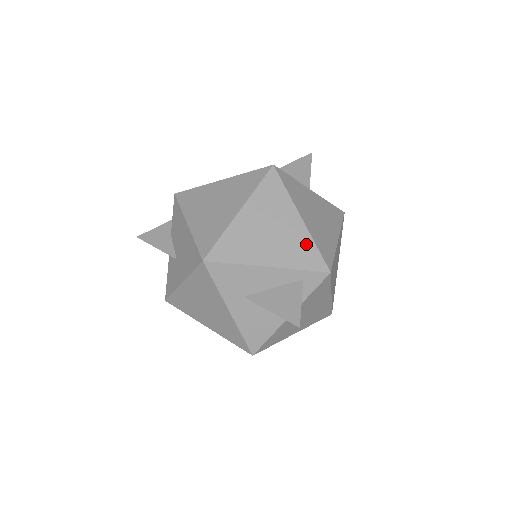
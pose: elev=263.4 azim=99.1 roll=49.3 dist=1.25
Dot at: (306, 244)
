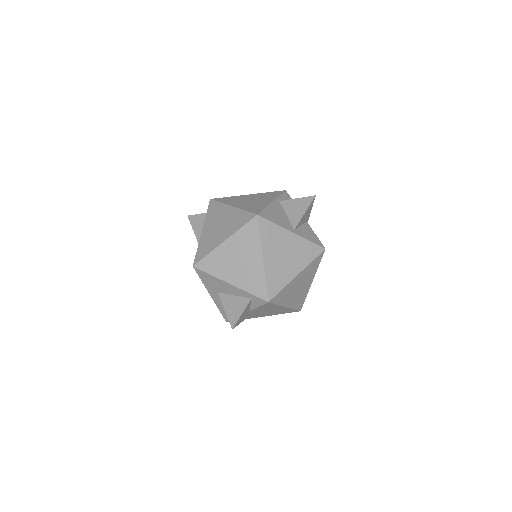
Dot at: (259, 278)
